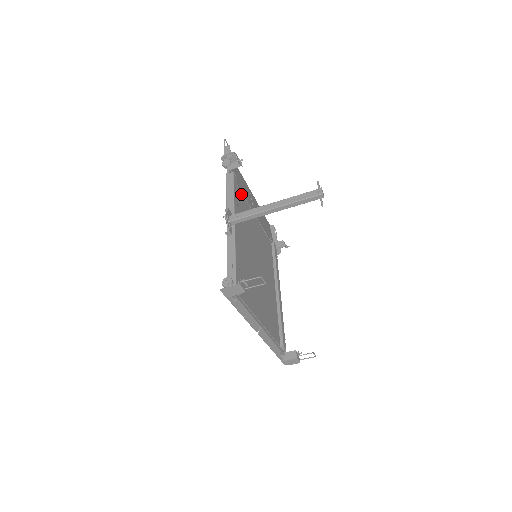
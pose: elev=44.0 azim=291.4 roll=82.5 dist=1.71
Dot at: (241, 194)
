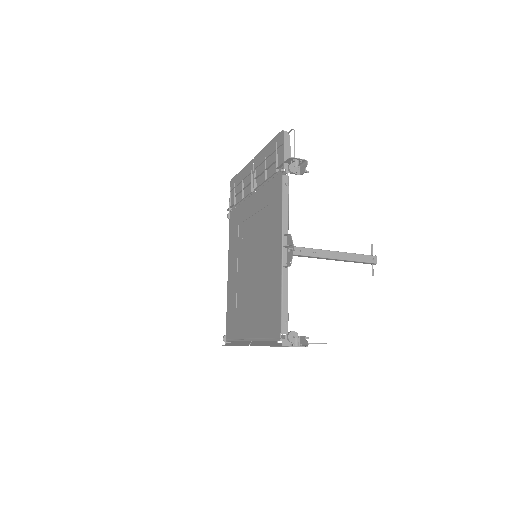
Dot at: occluded
